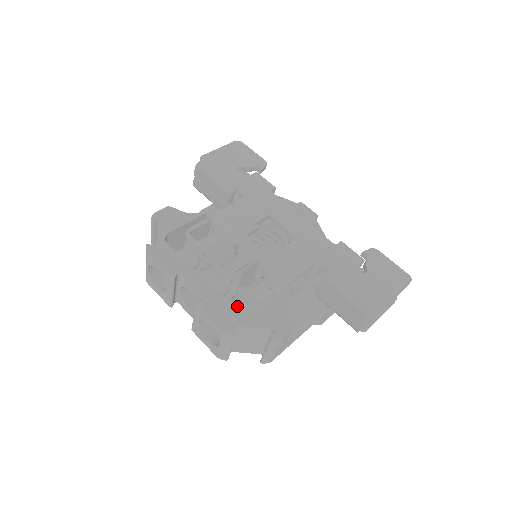
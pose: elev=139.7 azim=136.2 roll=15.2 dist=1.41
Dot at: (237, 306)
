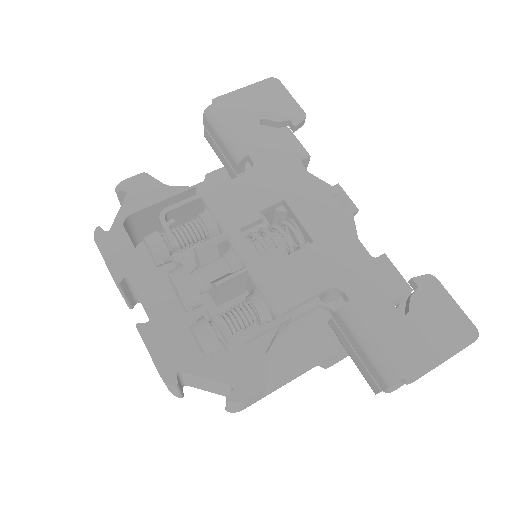
Dot at: (197, 336)
